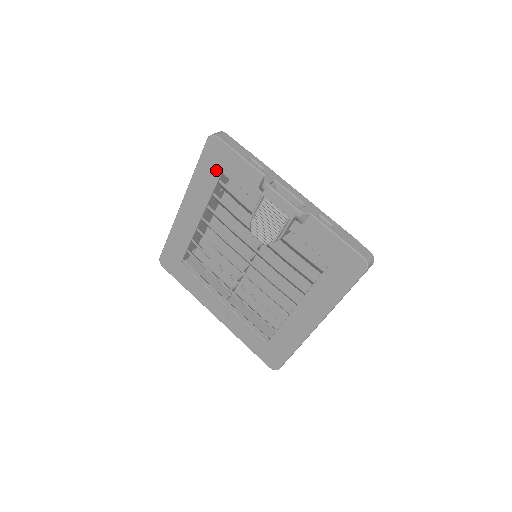
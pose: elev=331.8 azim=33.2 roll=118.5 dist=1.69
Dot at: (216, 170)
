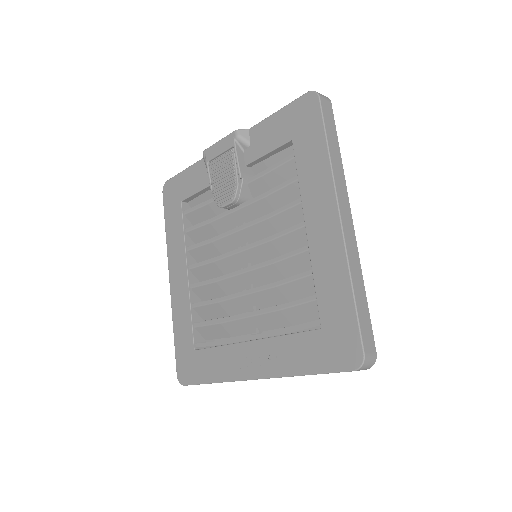
Dot at: (177, 206)
